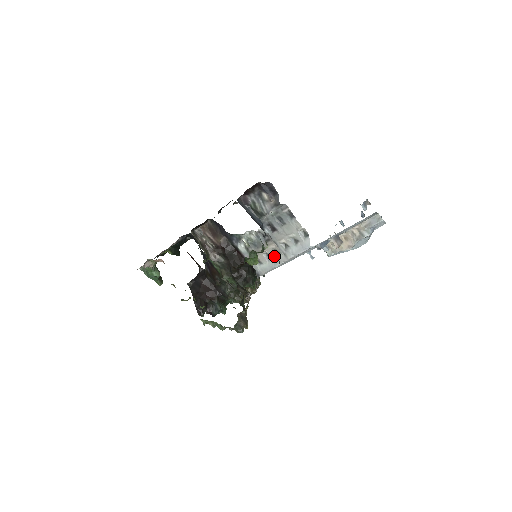
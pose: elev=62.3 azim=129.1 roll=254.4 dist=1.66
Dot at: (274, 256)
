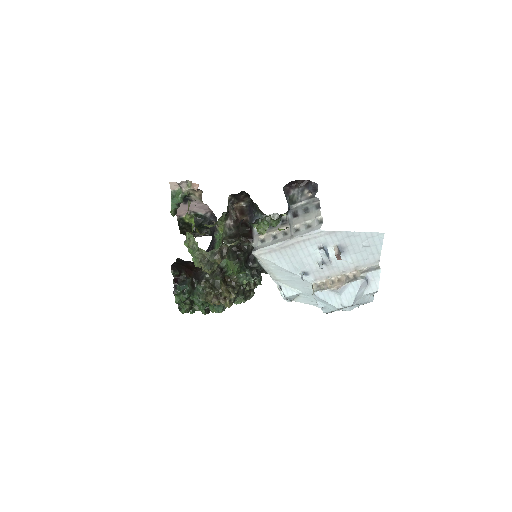
Dot at: (281, 236)
